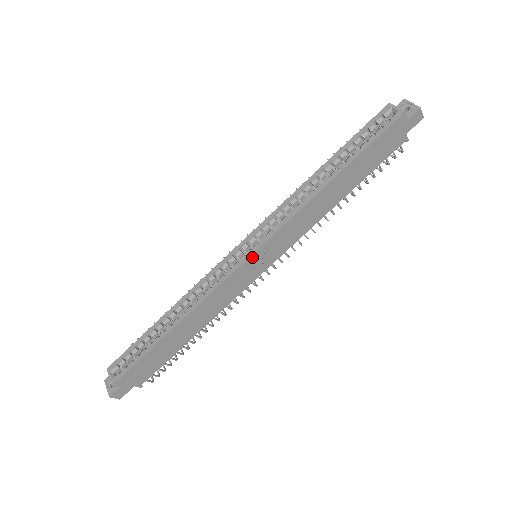
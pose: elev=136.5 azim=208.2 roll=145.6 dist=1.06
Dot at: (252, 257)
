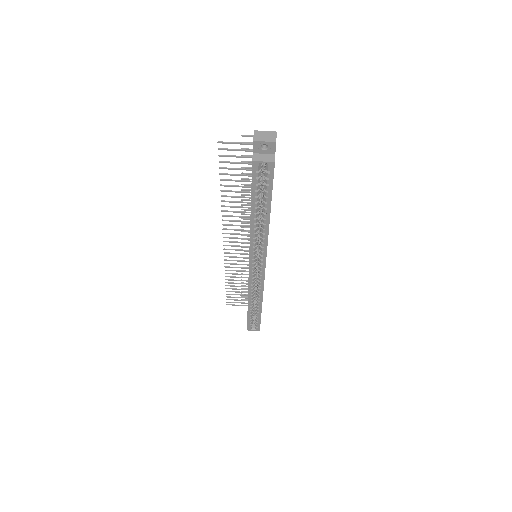
Dot at: occluded
